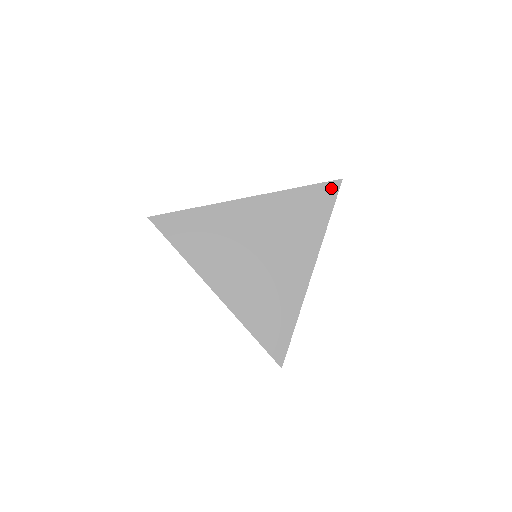
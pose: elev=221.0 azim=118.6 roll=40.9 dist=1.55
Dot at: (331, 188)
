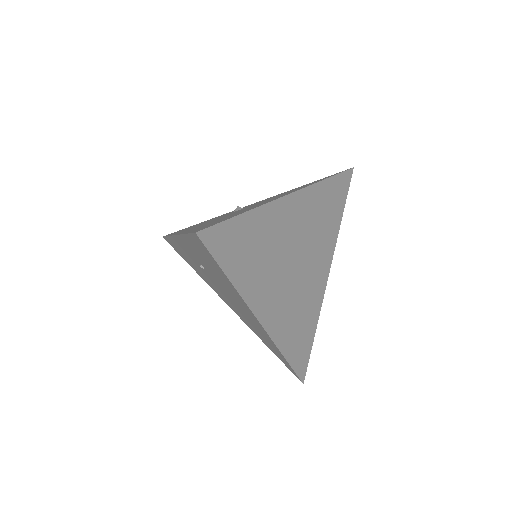
Dot at: (347, 178)
